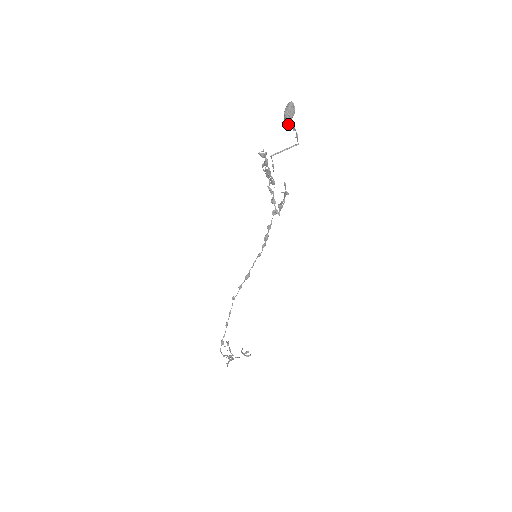
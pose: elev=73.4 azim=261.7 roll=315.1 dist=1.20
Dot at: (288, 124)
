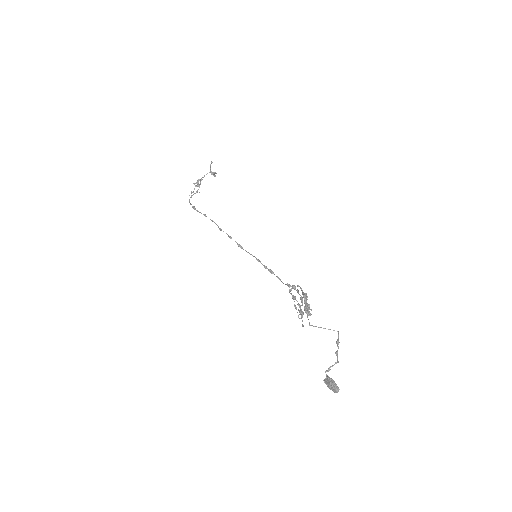
Dot at: (324, 381)
